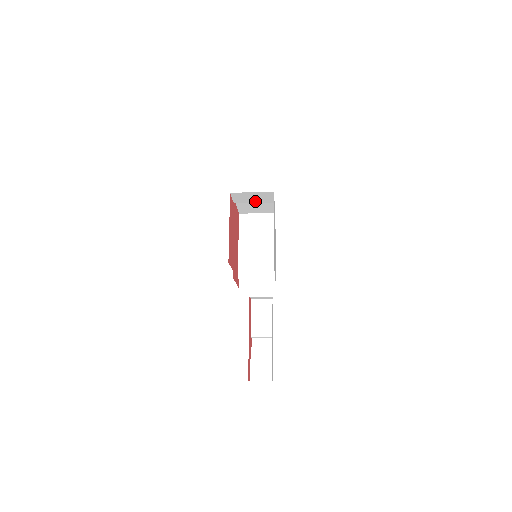
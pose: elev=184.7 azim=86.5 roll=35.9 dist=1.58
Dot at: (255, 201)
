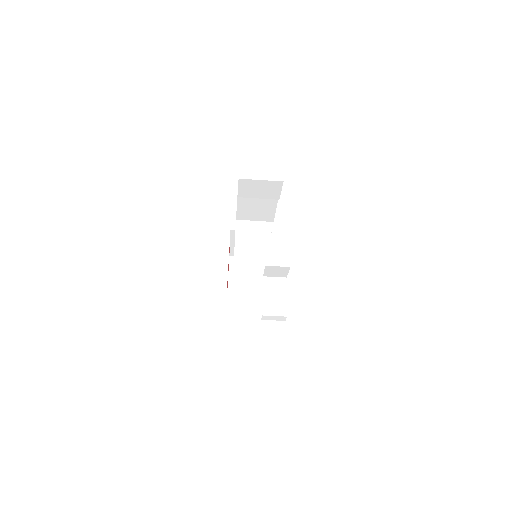
Dot at: (260, 196)
